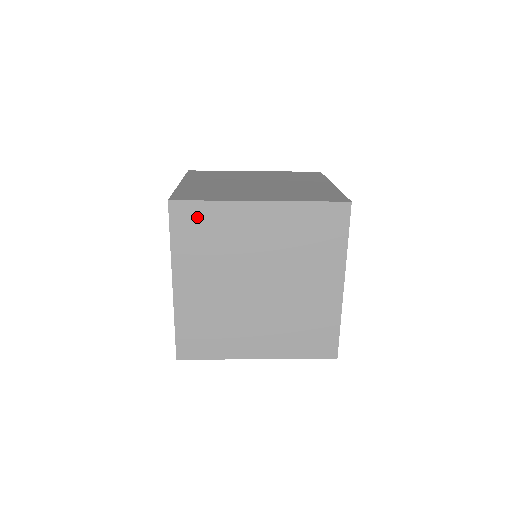
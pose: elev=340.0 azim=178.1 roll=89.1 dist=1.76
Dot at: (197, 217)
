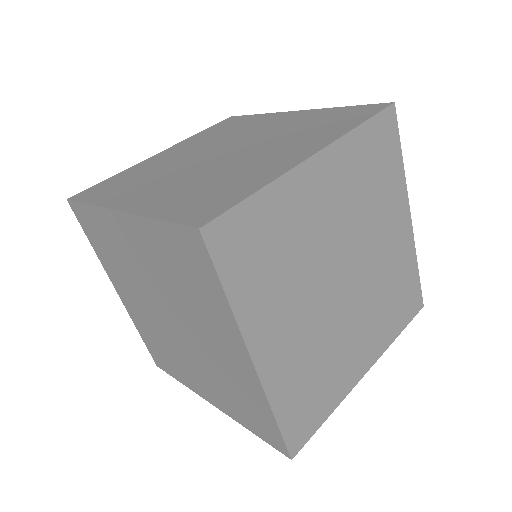
Dot at: (90, 222)
